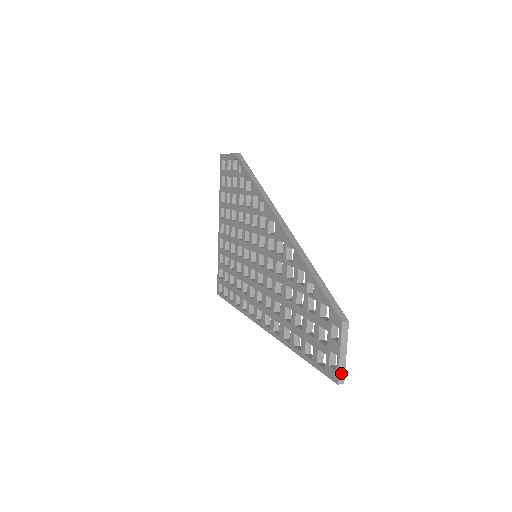
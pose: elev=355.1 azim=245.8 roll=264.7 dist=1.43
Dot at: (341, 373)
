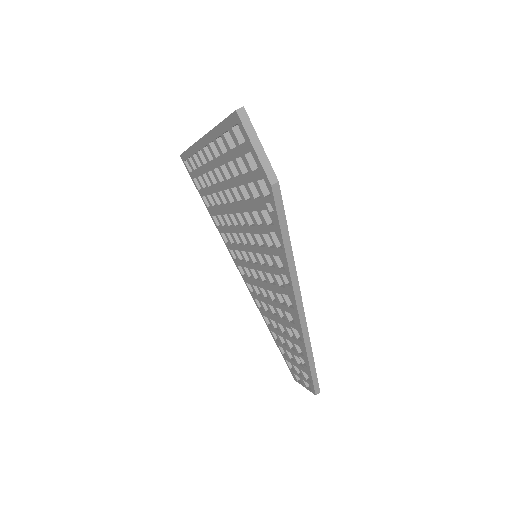
Dot at: occluded
